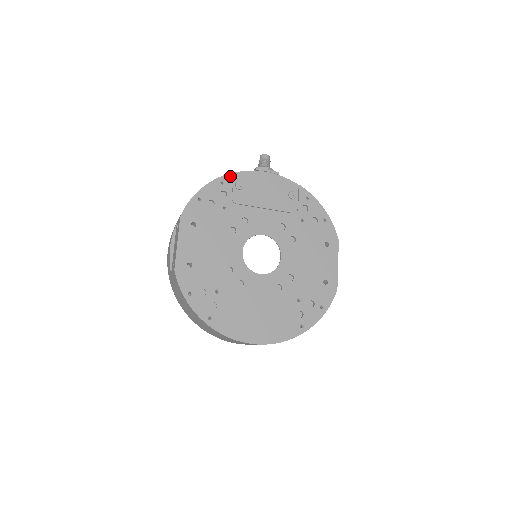
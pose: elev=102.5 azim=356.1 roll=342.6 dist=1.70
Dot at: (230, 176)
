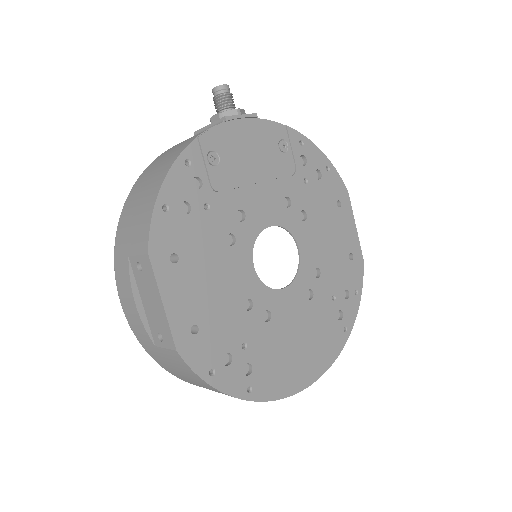
Dot at: (195, 146)
